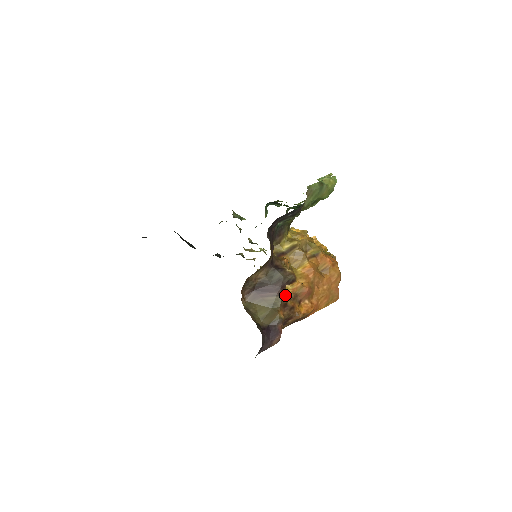
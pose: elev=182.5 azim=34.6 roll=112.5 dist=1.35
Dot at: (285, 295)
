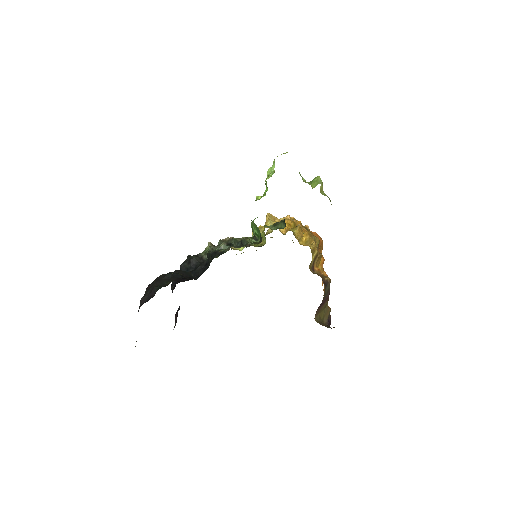
Dot at: occluded
